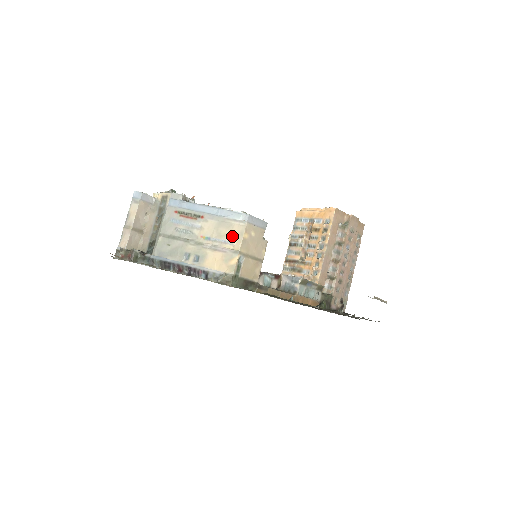
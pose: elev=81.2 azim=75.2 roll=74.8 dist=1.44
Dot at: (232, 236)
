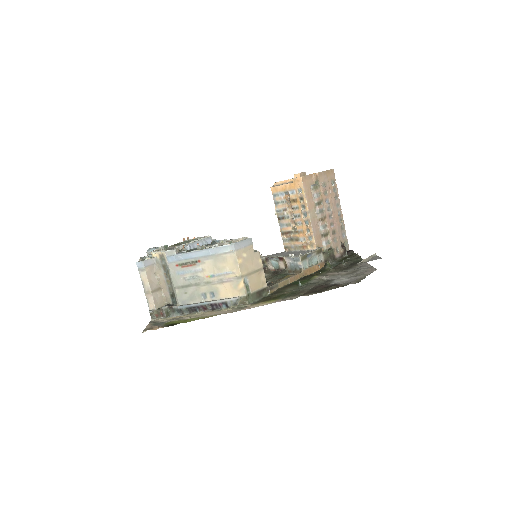
Dot at: (230, 266)
